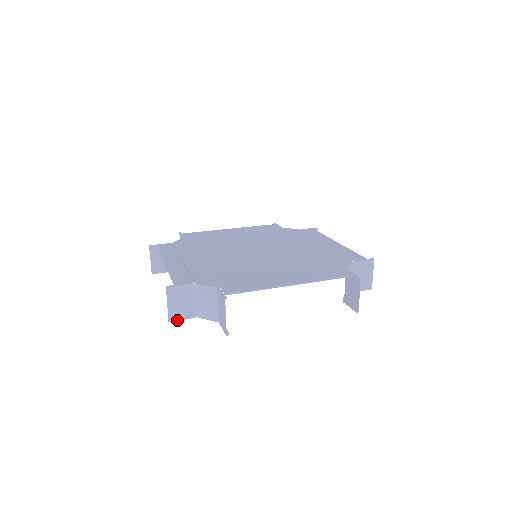
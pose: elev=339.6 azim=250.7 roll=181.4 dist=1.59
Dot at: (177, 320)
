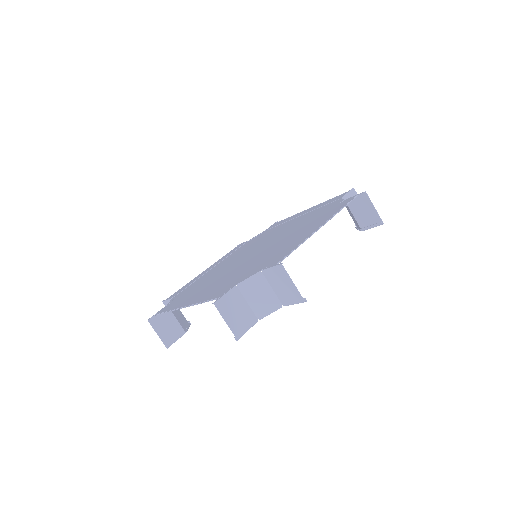
Dot at: (243, 334)
